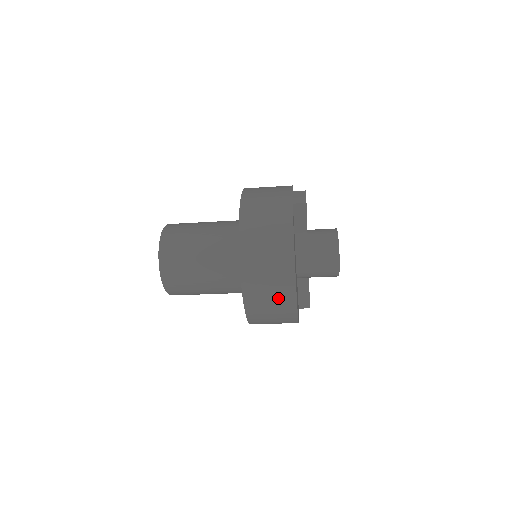
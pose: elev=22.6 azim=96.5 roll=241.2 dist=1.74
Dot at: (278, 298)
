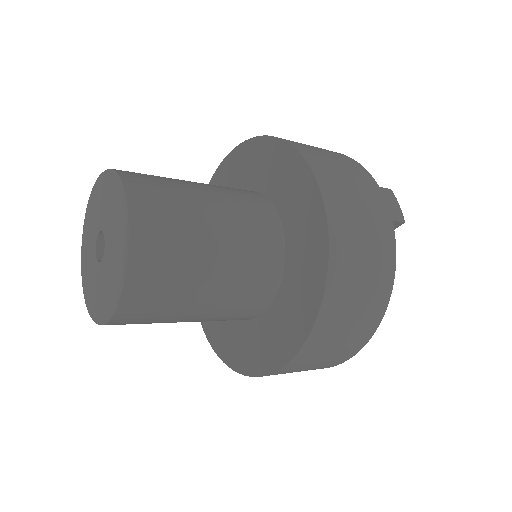
Dot at: (325, 363)
